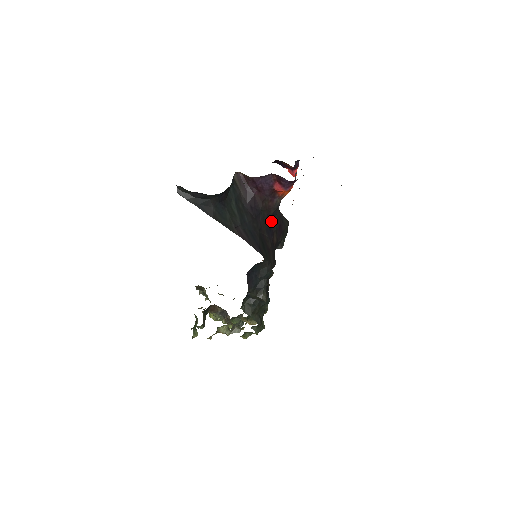
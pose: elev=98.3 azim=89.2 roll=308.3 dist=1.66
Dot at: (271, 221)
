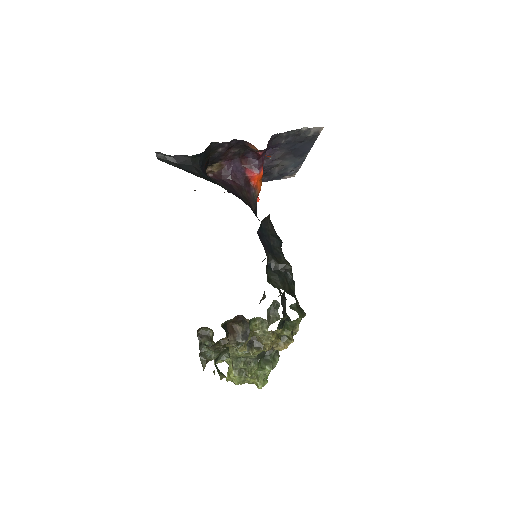
Dot at: occluded
